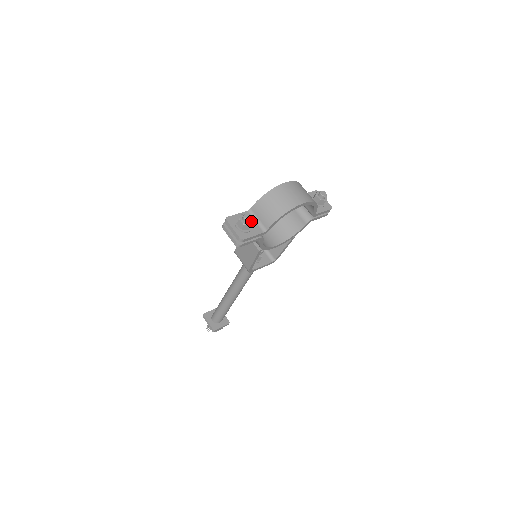
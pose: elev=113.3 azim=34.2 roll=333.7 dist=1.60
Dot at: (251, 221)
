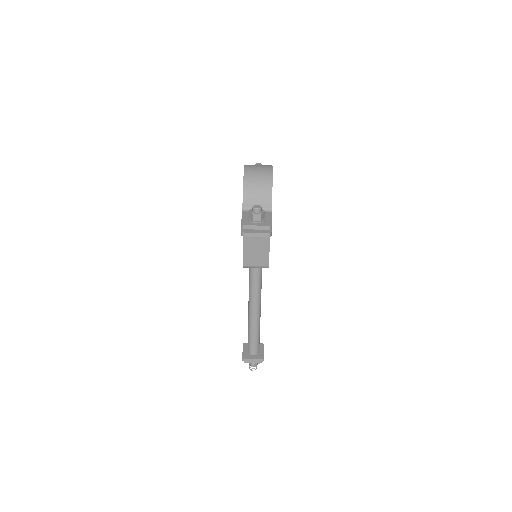
Dot at: occluded
